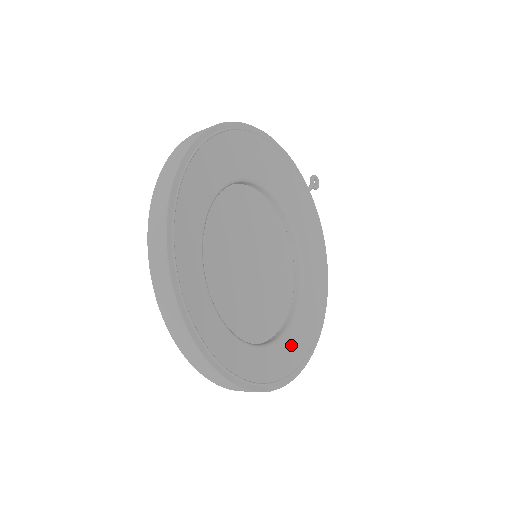
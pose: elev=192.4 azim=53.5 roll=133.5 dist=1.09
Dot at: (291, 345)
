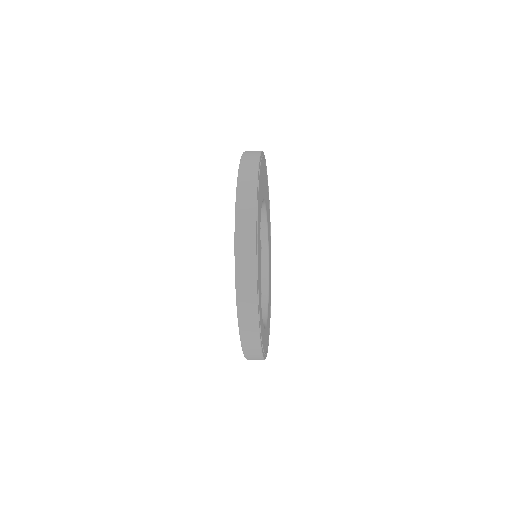
Dot at: occluded
